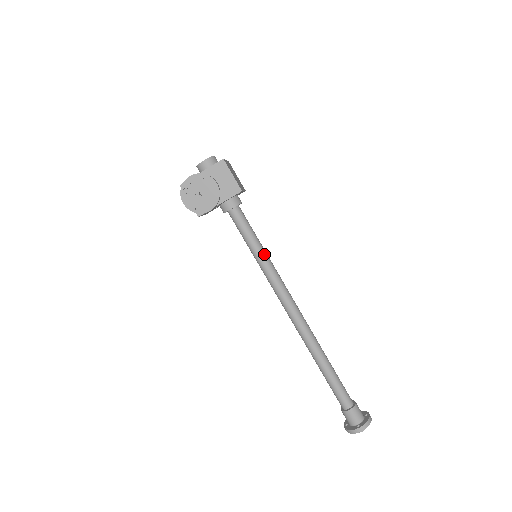
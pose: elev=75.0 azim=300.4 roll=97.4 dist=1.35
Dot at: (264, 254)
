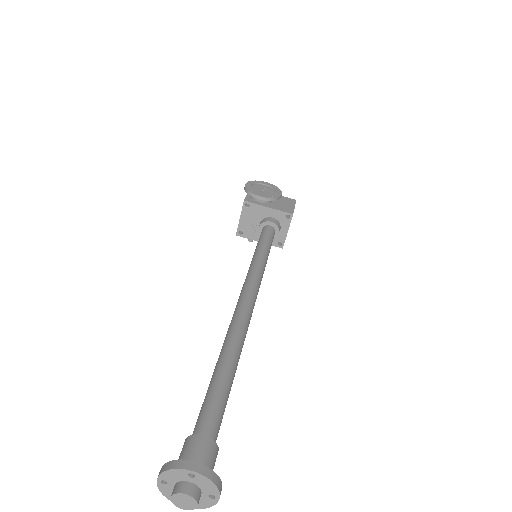
Dot at: (266, 257)
